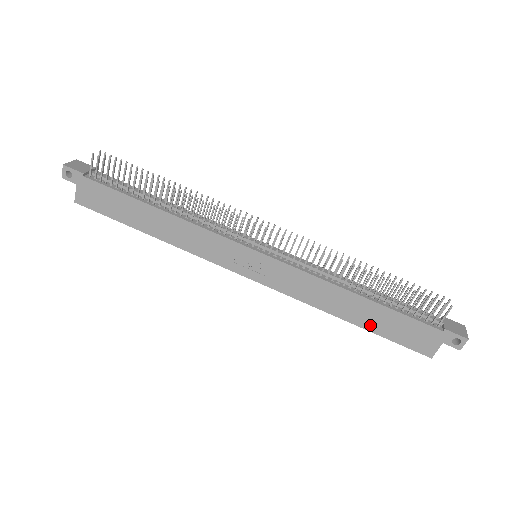
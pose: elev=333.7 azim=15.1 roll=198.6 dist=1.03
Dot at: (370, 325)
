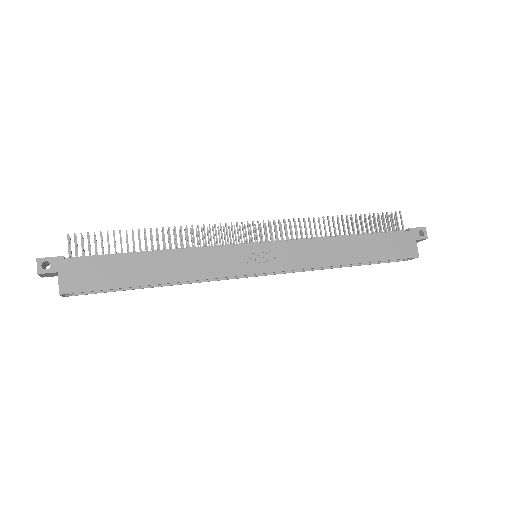
Dot at: (368, 256)
